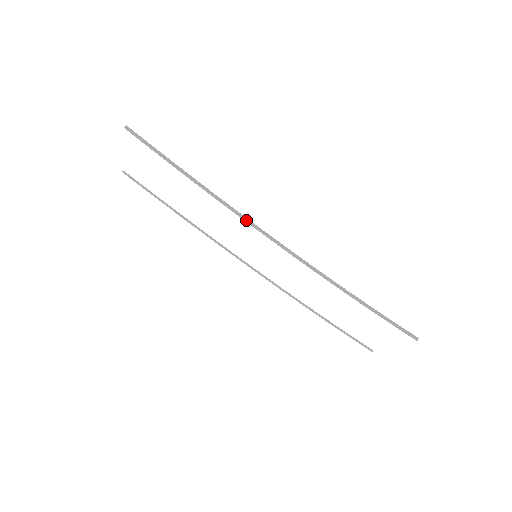
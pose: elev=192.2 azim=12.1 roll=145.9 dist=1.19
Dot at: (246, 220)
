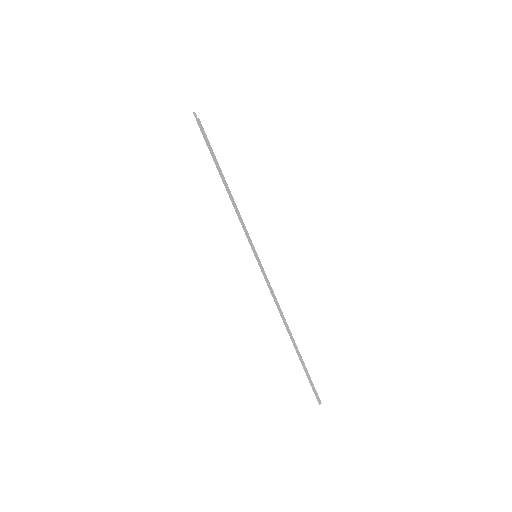
Dot at: (253, 248)
